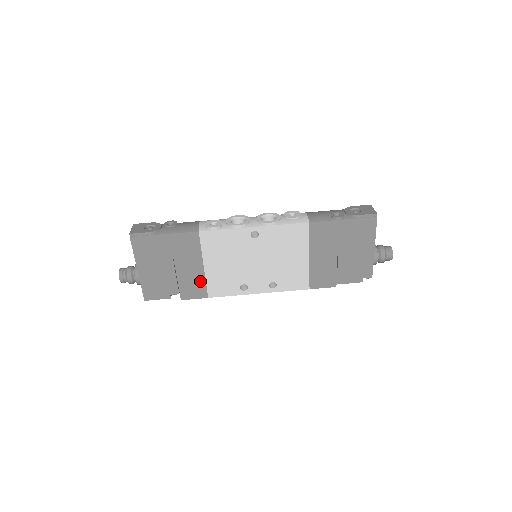
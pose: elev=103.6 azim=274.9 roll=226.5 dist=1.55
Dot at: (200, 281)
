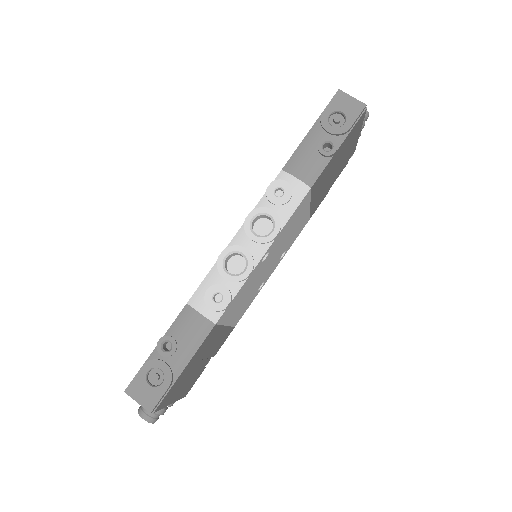
Dot at: (226, 333)
